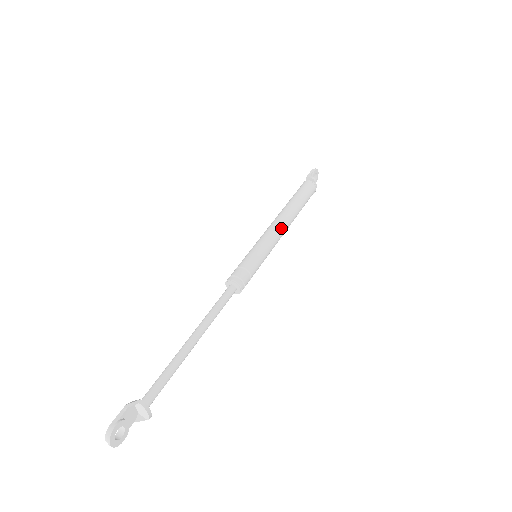
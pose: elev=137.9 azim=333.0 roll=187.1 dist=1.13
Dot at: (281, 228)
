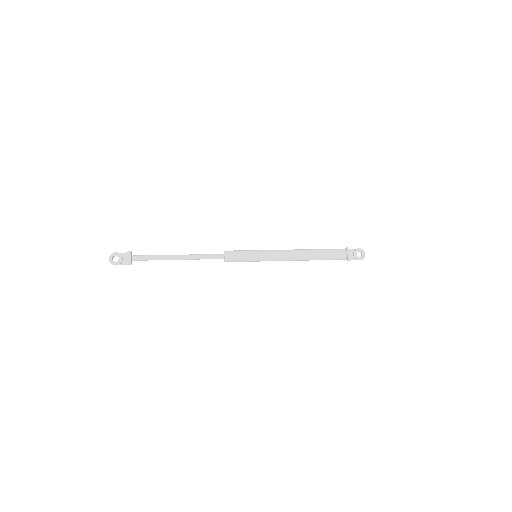
Dot at: (286, 251)
